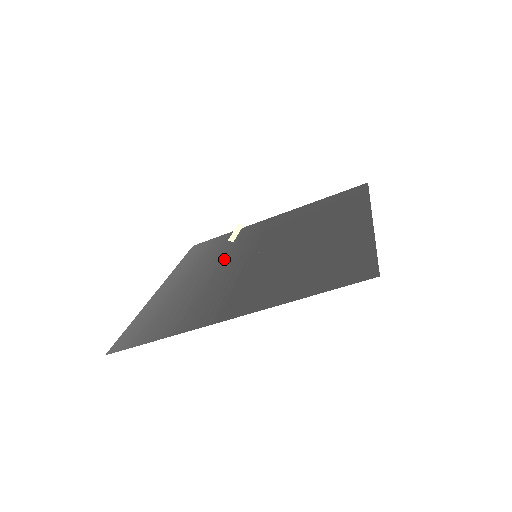
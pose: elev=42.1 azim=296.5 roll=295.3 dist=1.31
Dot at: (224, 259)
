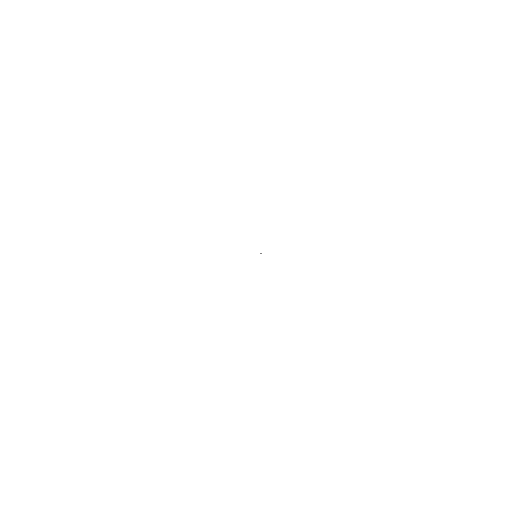
Dot at: occluded
